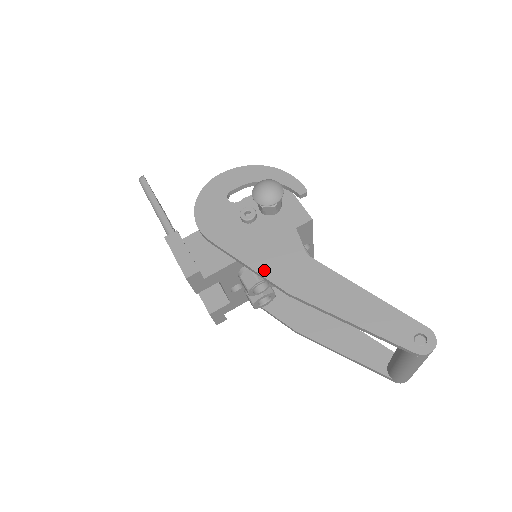
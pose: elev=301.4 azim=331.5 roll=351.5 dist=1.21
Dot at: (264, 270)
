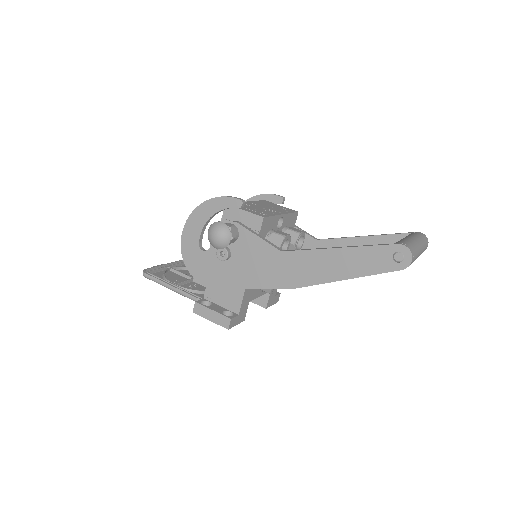
Dot at: (266, 284)
